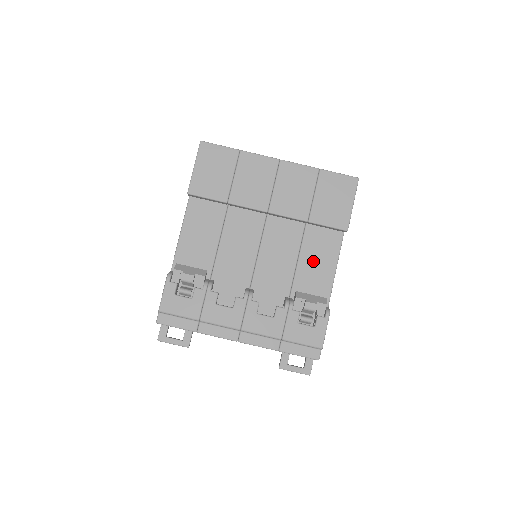
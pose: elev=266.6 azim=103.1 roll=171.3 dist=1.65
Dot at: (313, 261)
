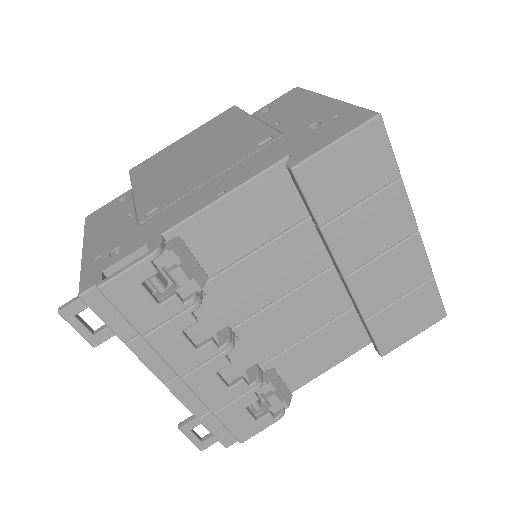
Dot at: (319, 348)
